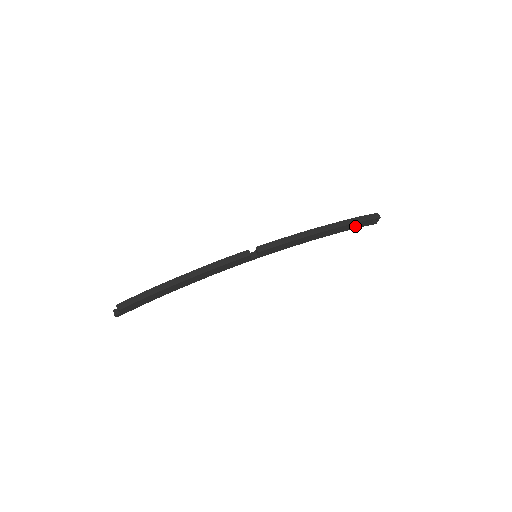
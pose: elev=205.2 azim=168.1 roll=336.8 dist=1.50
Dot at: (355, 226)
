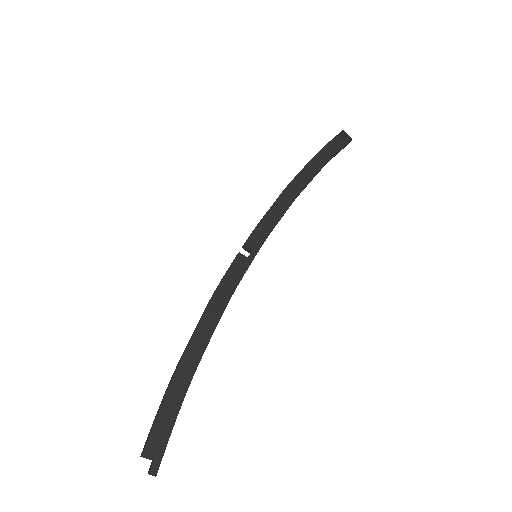
Dot at: (328, 154)
